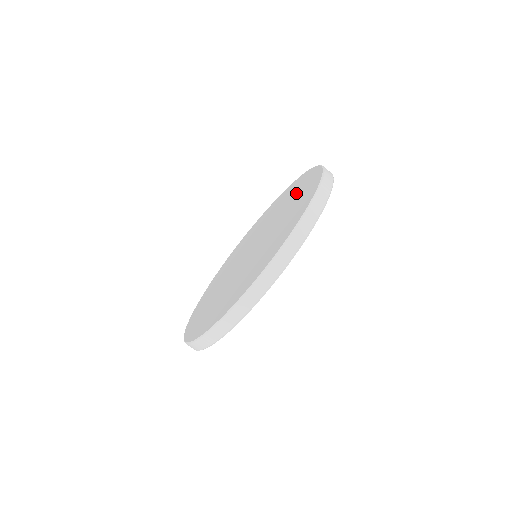
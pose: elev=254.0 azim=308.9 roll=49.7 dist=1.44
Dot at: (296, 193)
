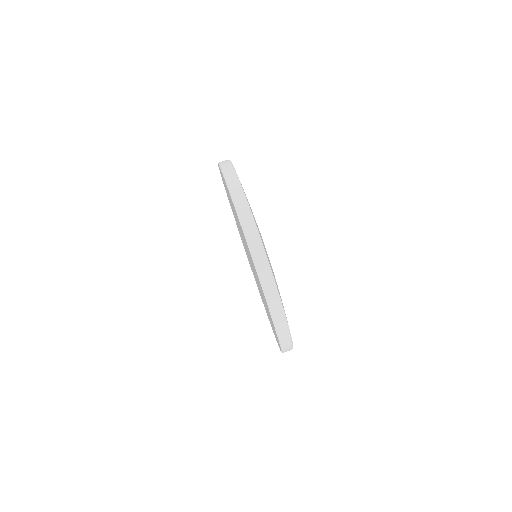
Dot at: occluded
